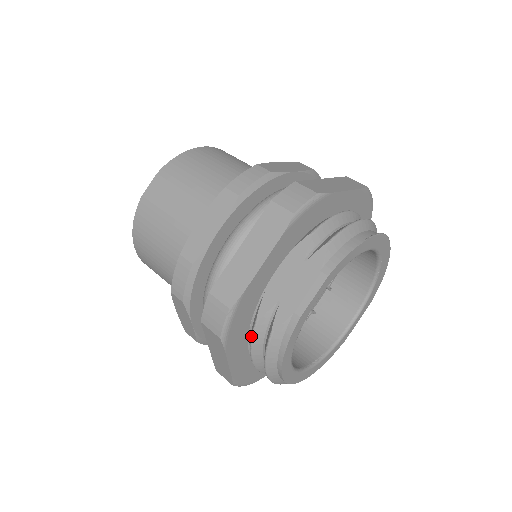
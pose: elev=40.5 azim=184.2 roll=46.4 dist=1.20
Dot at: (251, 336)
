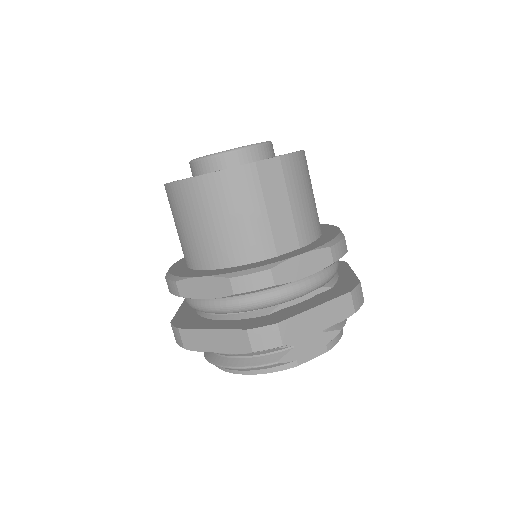
Dot at: occluded
